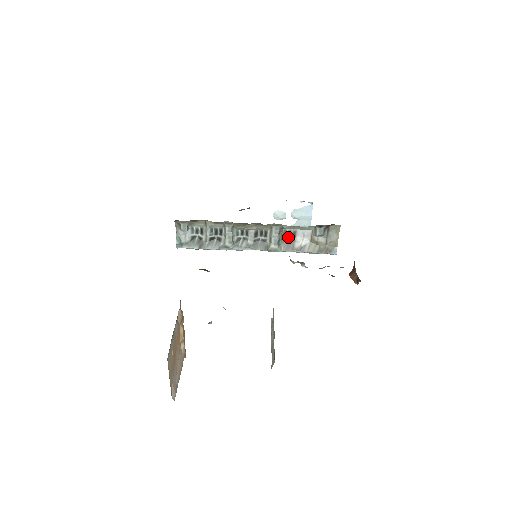
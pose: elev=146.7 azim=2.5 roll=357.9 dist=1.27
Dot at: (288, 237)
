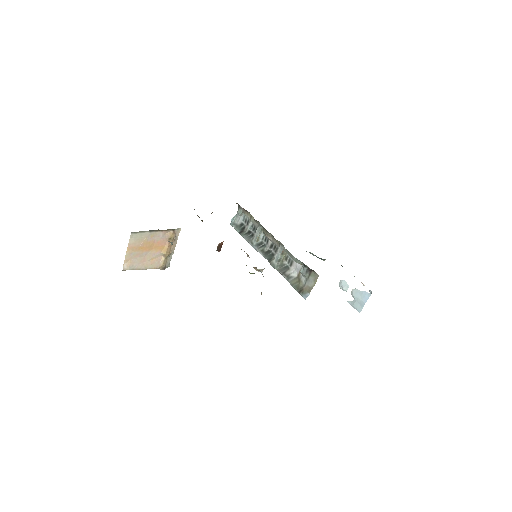
Dot at: (288, 263)
